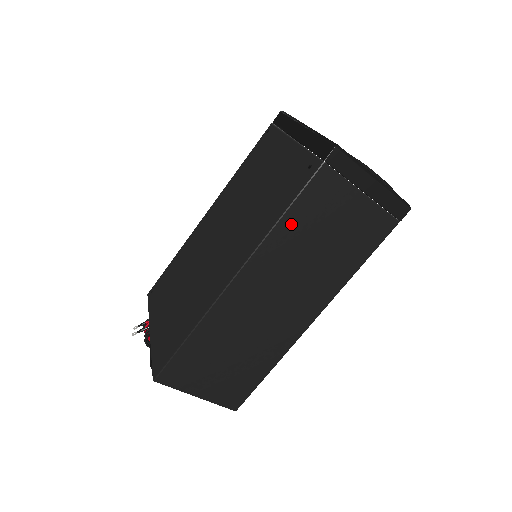
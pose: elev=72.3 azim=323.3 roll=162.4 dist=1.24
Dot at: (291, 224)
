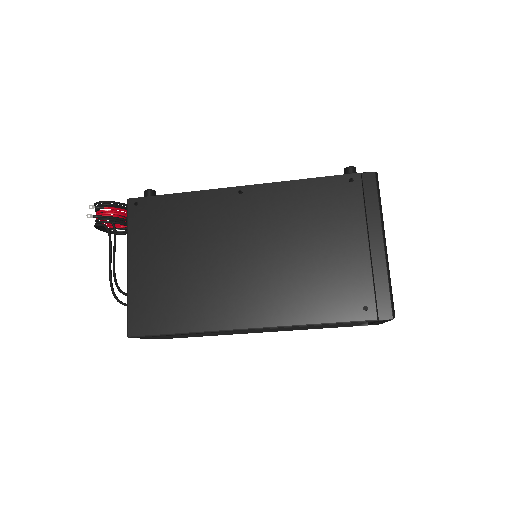
Dot at: (319, 325)
